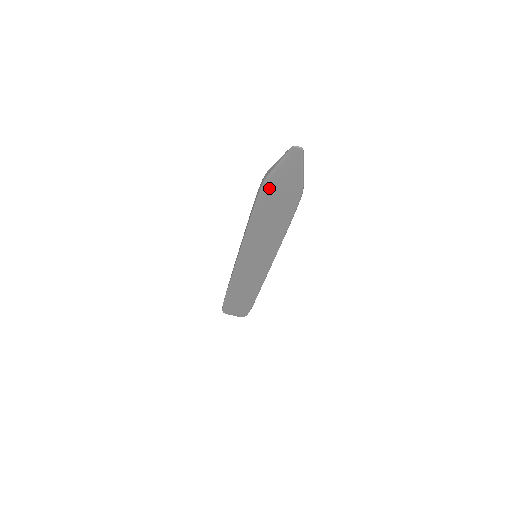
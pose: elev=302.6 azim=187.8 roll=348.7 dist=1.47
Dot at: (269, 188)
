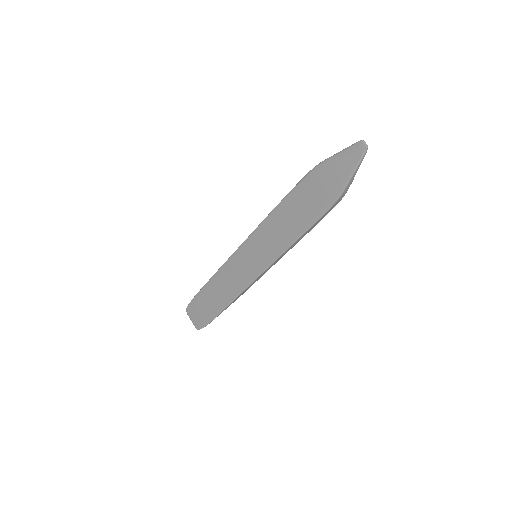
Dot at: (316, 175)
